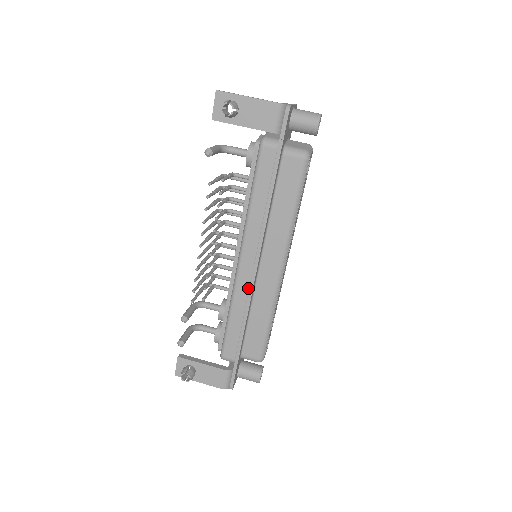
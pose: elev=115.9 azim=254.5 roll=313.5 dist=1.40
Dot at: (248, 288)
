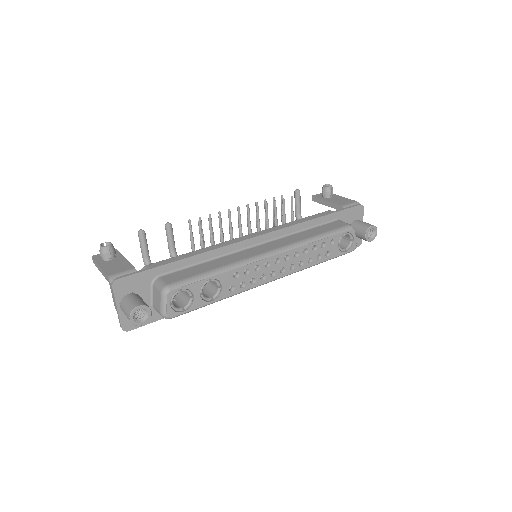
Dot at: (233, 245)
